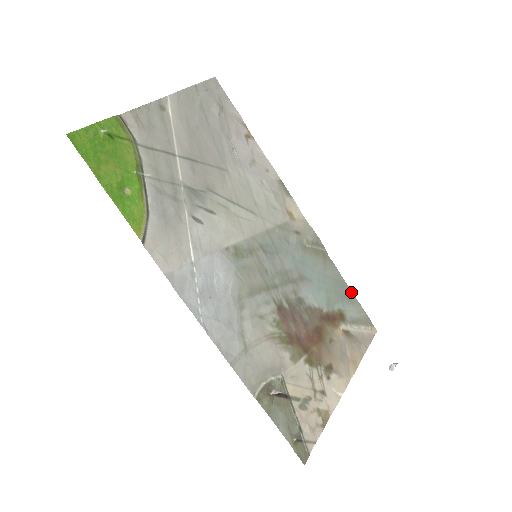
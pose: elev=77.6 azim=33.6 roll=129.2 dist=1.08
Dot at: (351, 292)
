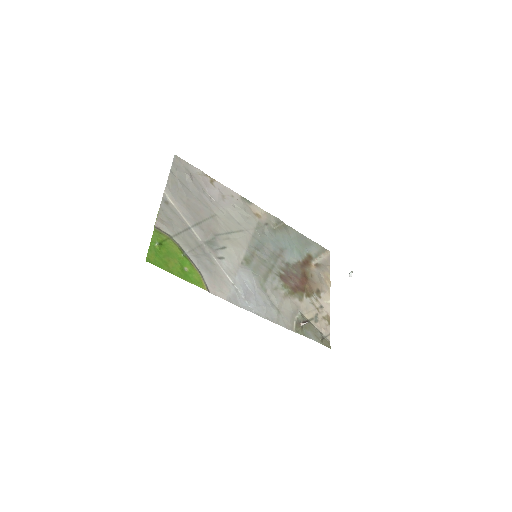
Dot at: (308, 238)
